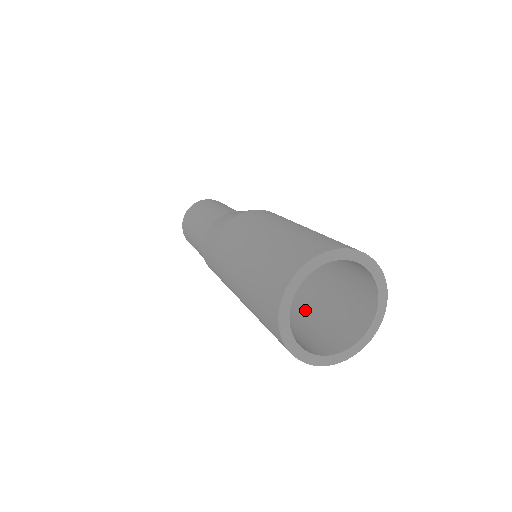
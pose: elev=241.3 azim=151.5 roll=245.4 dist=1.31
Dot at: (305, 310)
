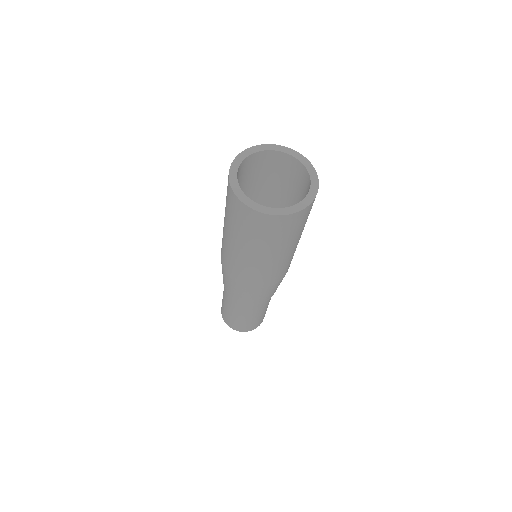
Dot at: occluded
